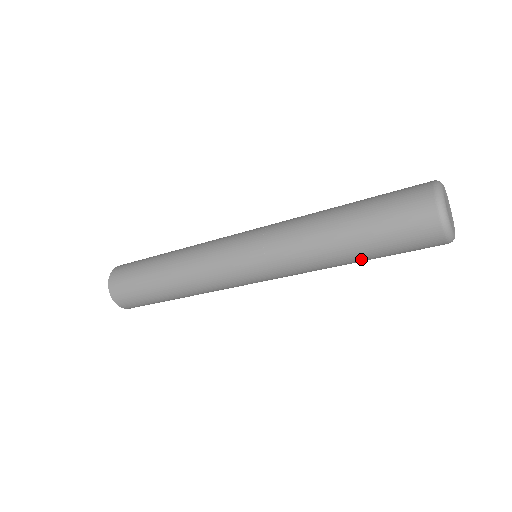
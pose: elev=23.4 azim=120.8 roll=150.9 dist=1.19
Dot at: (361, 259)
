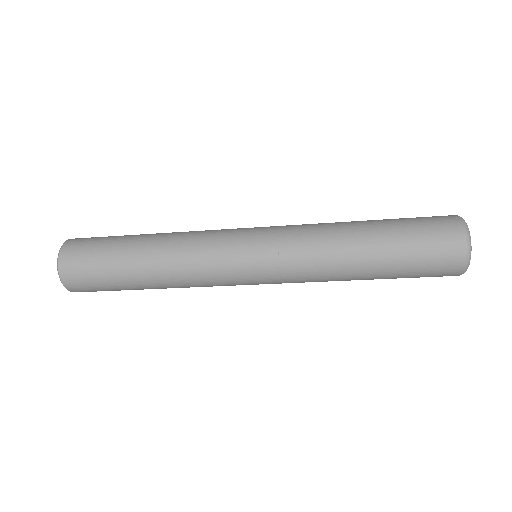
Dot at: occluded
